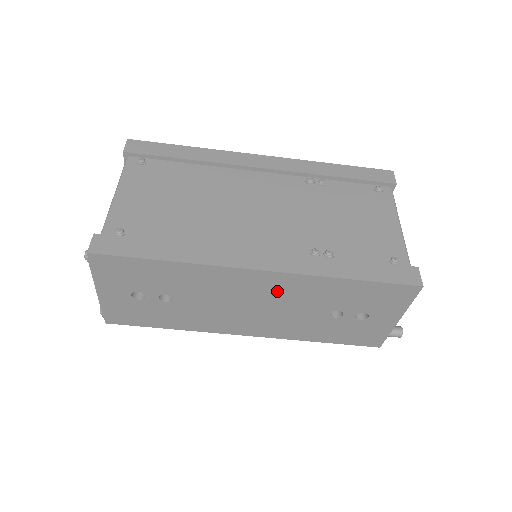
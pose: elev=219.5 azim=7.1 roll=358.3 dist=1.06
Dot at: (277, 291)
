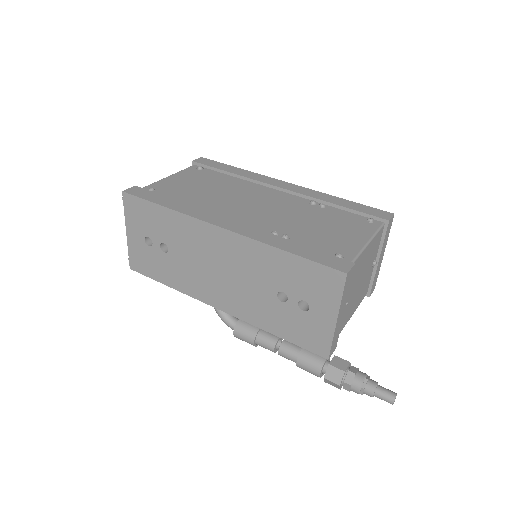
Dot at: (235, 255)
